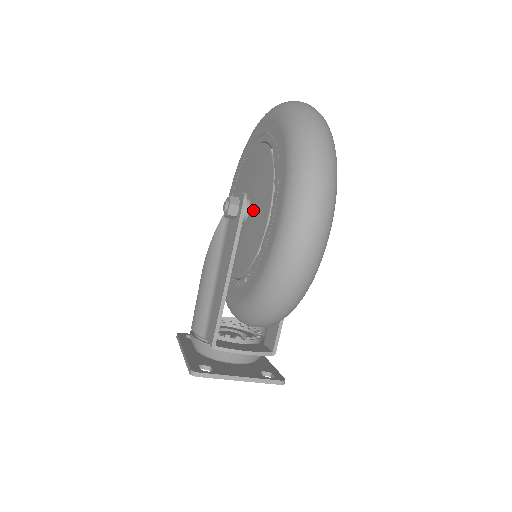
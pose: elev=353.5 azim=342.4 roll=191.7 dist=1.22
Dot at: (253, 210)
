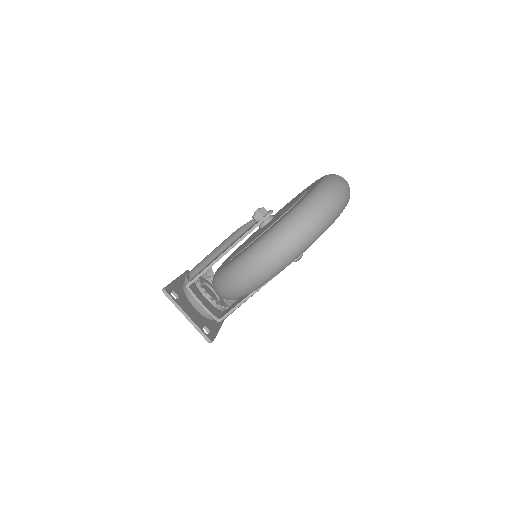
Dot at: (267, 224)
